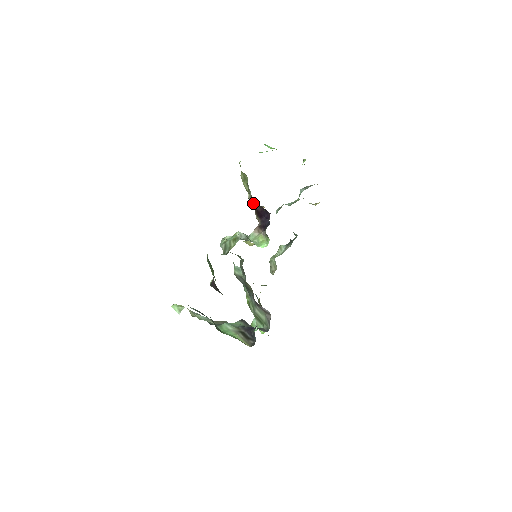
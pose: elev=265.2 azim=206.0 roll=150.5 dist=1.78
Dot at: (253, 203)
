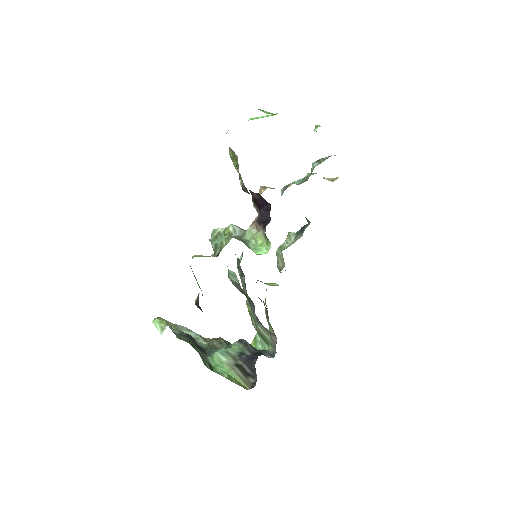
Dot at: (246, 192)
